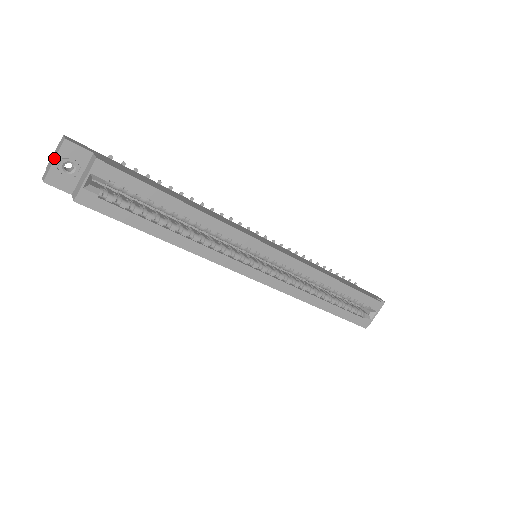
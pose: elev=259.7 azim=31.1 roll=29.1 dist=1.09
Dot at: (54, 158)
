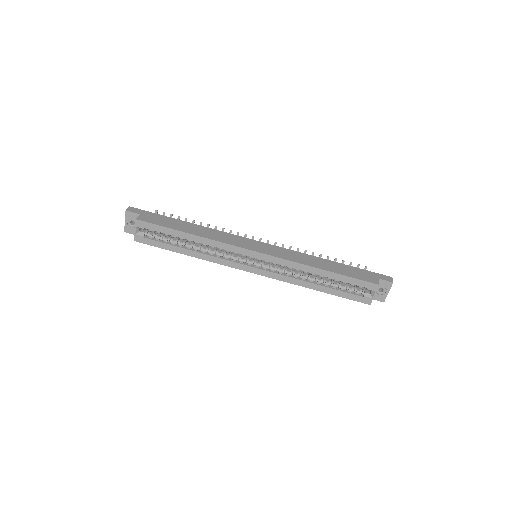
Dot at: (125, 220)
